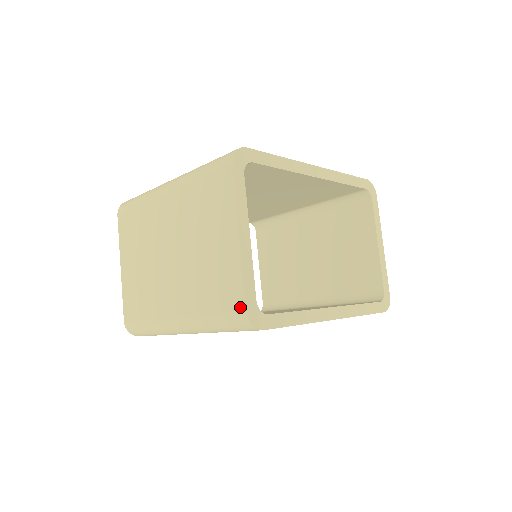
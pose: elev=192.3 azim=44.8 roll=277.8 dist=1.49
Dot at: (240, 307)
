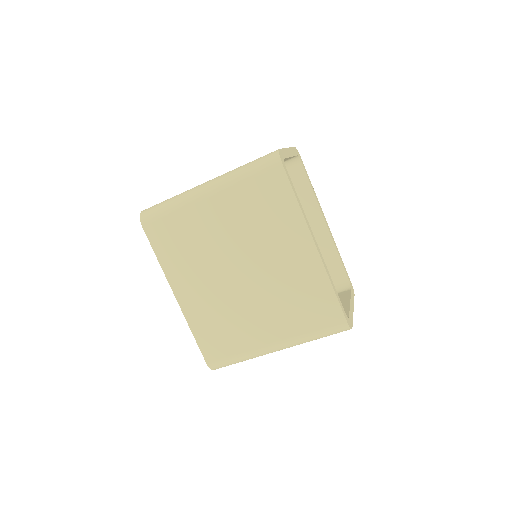
Dot at: occluded
